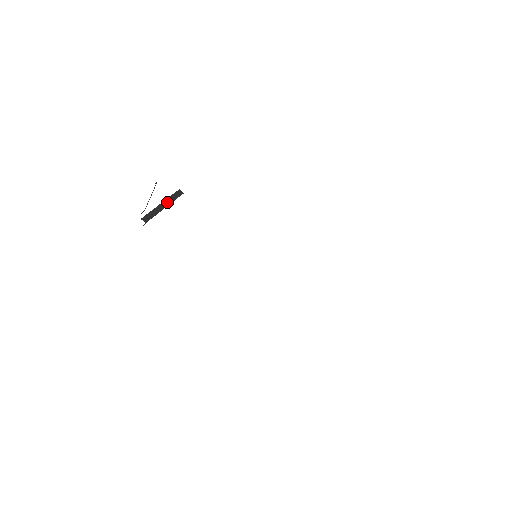
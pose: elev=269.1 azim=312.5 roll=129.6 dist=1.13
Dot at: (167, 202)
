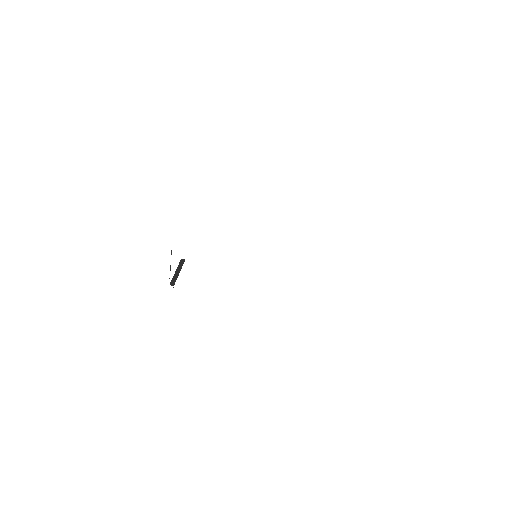
Dot at: (179, 269)
